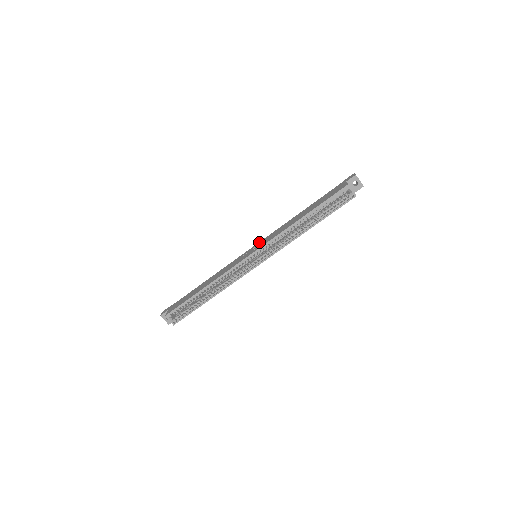
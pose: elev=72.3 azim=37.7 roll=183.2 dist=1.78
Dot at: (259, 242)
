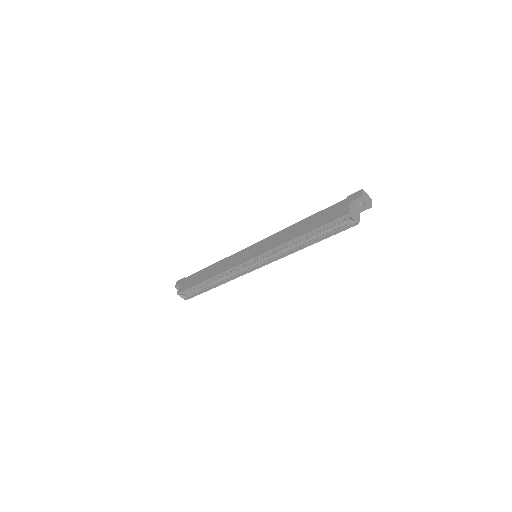
Dot at: (259, 242)
